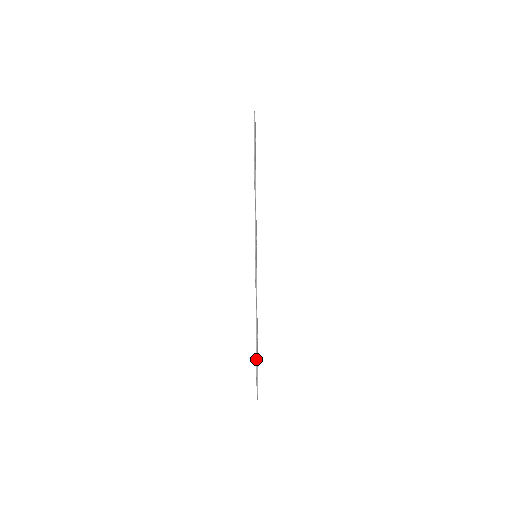
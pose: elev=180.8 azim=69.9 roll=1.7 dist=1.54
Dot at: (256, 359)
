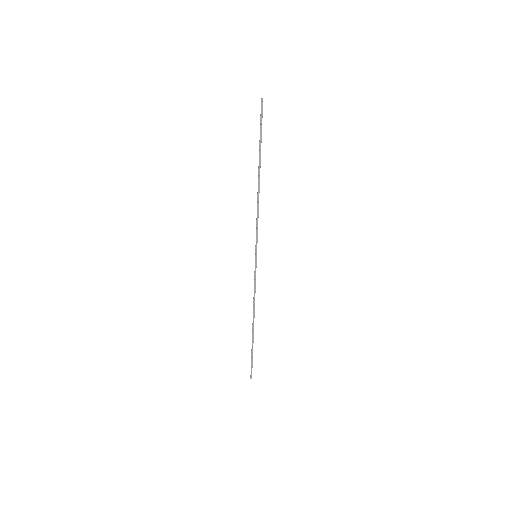
Dot at: occluded
